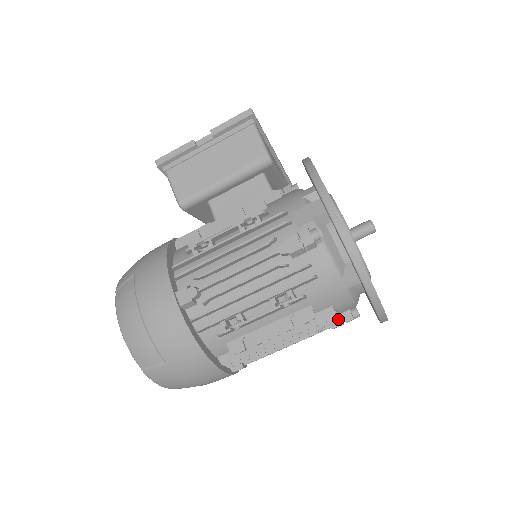
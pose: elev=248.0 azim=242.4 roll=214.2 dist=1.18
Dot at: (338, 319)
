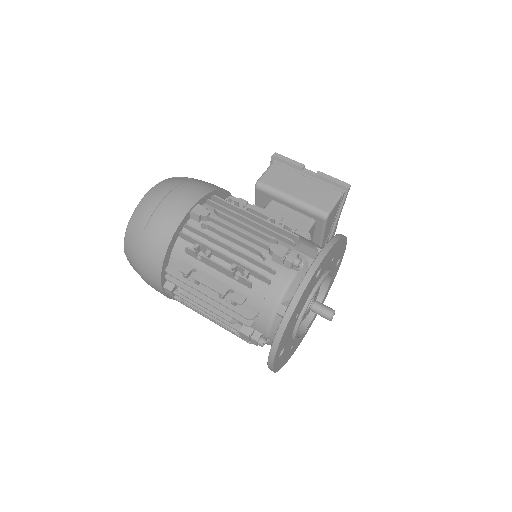
Dot at: (250, 330)
